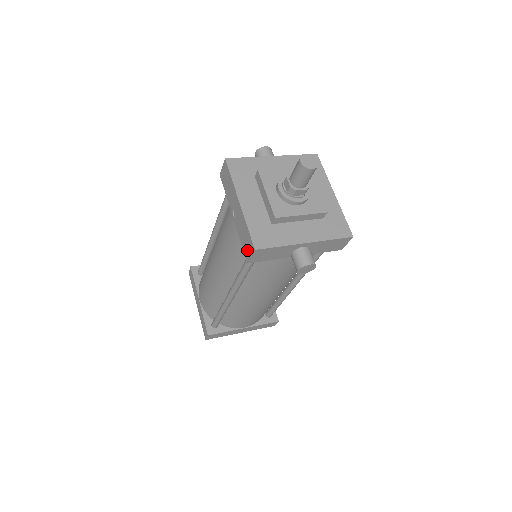
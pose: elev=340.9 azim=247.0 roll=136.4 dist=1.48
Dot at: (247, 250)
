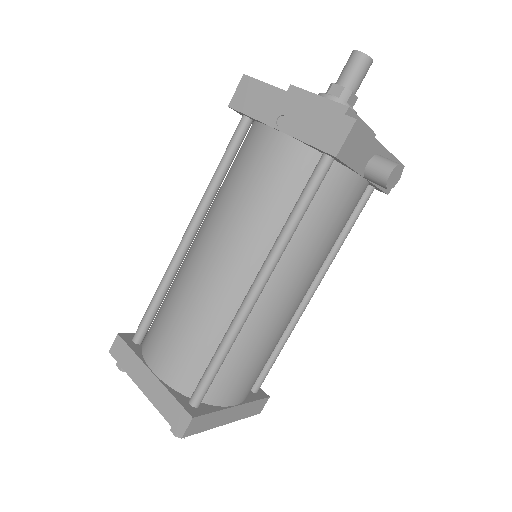
Dot at: (332, 138)
